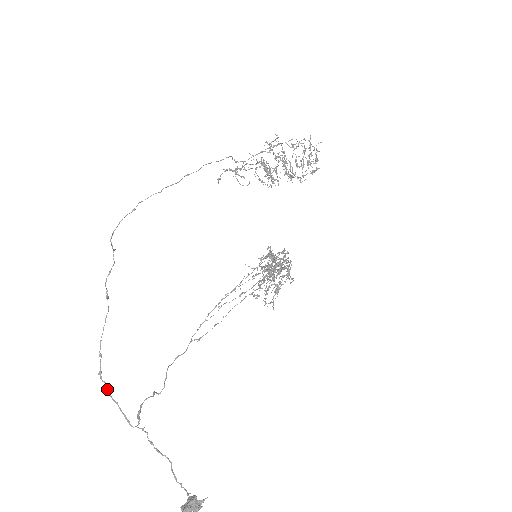
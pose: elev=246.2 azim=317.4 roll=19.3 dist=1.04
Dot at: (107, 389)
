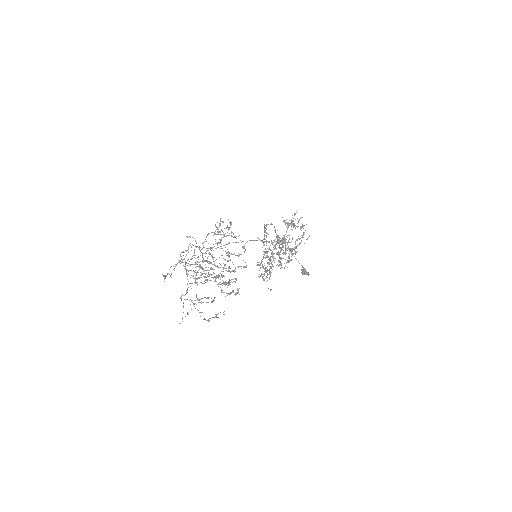
Dot at: occluded
